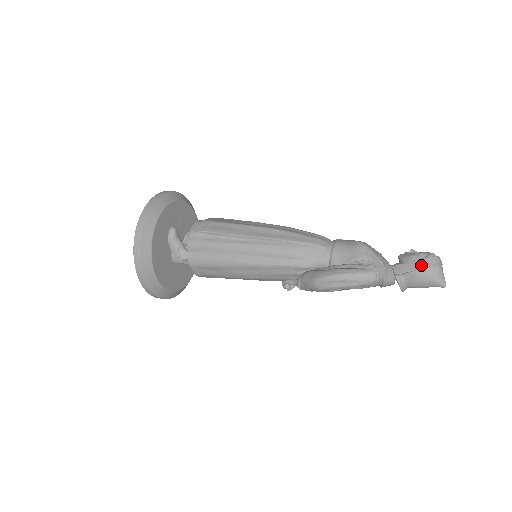
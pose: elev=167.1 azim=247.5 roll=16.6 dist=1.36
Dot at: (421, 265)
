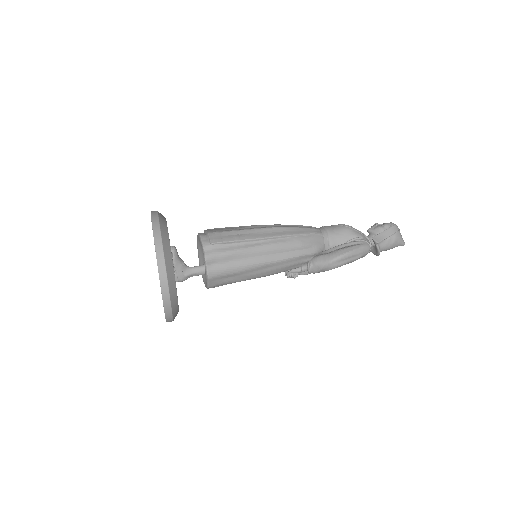
Dot at: (391, 232)
